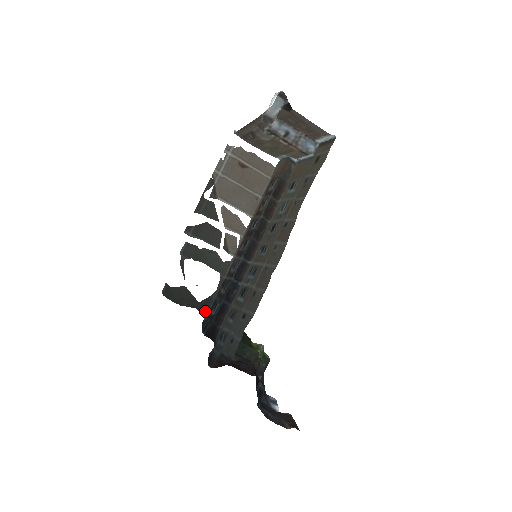
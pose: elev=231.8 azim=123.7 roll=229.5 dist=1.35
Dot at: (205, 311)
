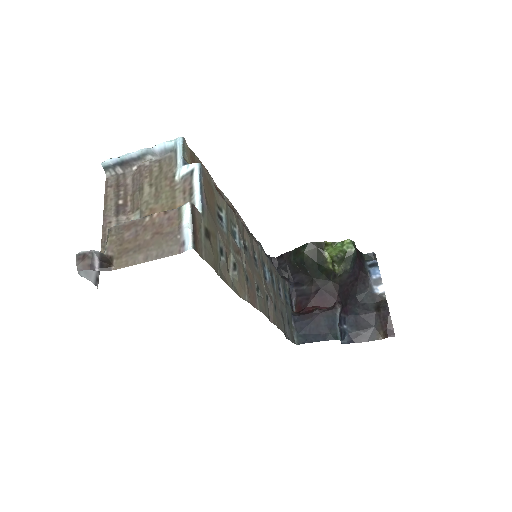
Dot at: occluded
